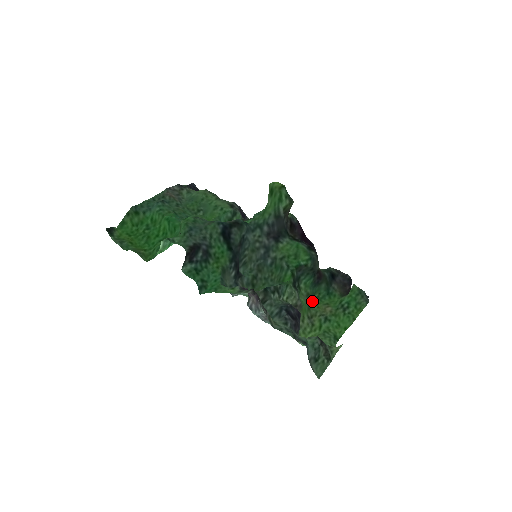
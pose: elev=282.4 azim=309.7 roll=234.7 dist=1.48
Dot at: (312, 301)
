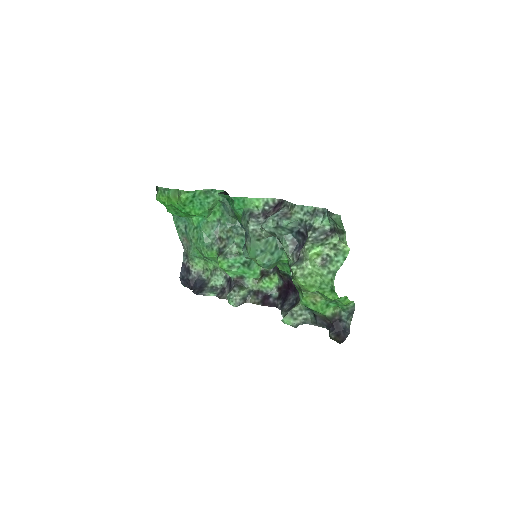
Dot at: (301, 294)
